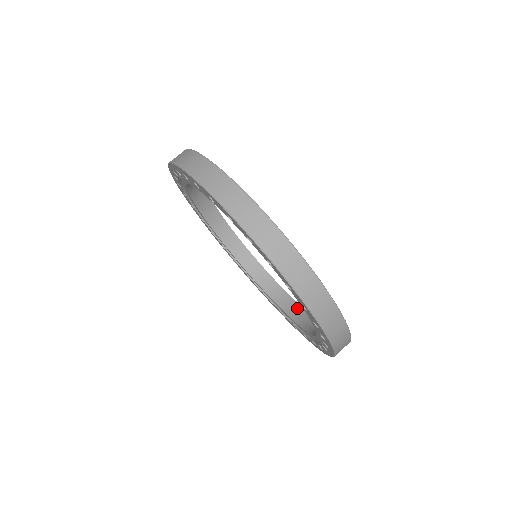
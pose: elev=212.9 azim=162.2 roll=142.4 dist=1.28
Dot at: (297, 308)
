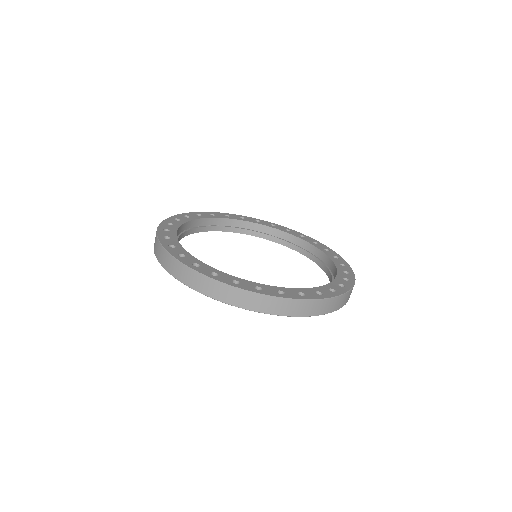
Dot at: (334, 271)
